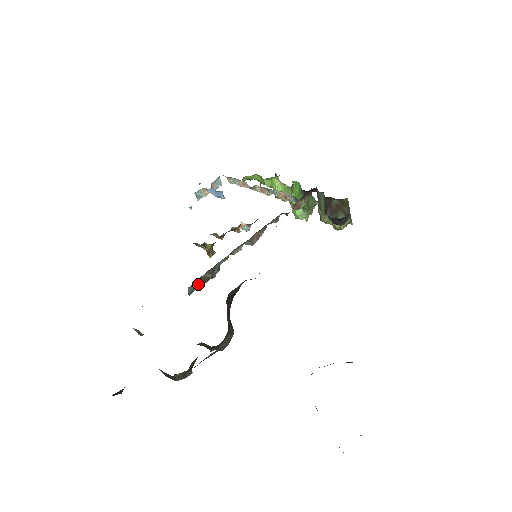
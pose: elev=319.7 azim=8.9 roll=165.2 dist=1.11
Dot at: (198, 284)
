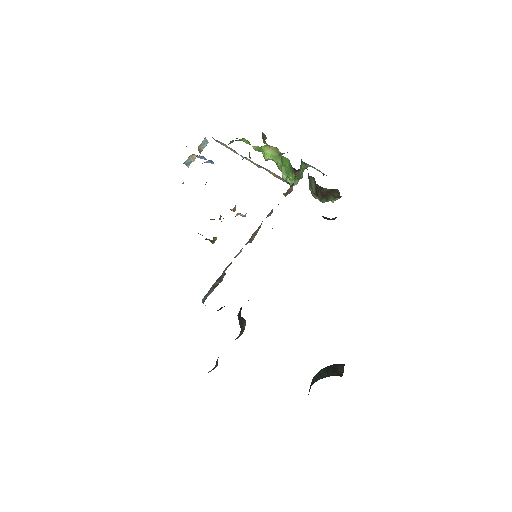
Dot at: (209, 292)
